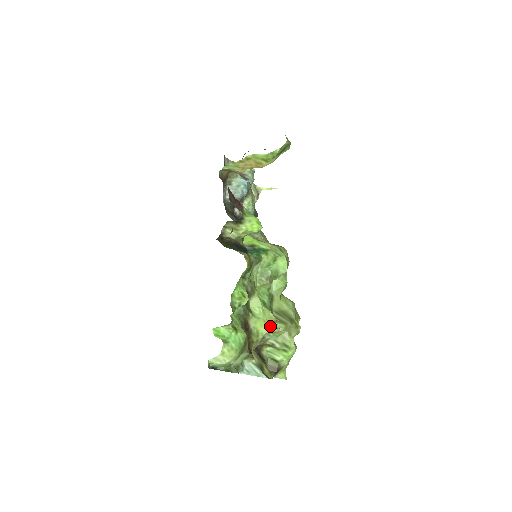
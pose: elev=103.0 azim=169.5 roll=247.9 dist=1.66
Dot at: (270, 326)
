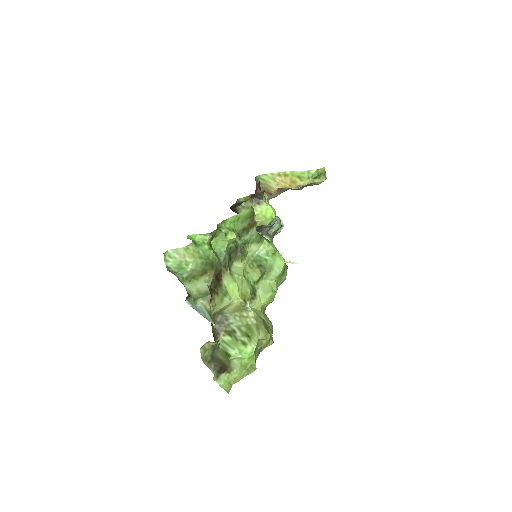
Dot at: (242, 299)
